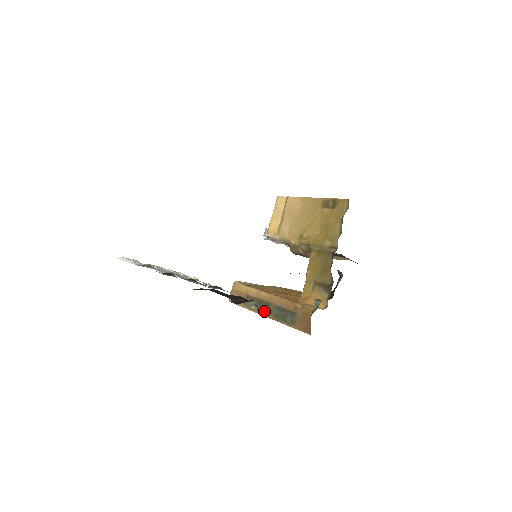
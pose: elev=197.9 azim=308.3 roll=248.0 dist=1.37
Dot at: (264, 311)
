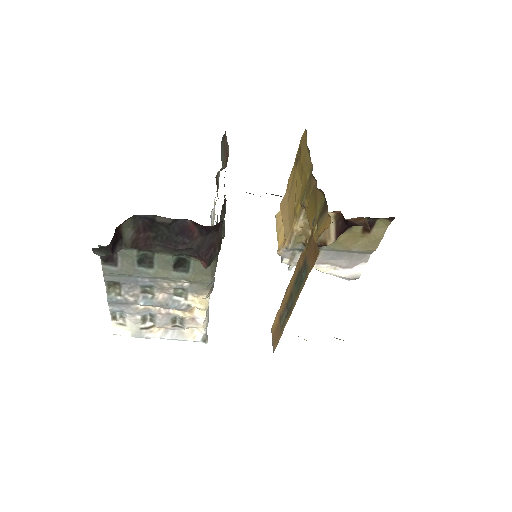
Dot at: (291, 307)
